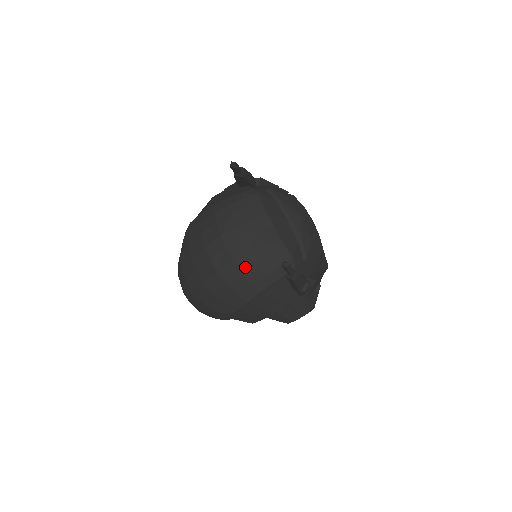
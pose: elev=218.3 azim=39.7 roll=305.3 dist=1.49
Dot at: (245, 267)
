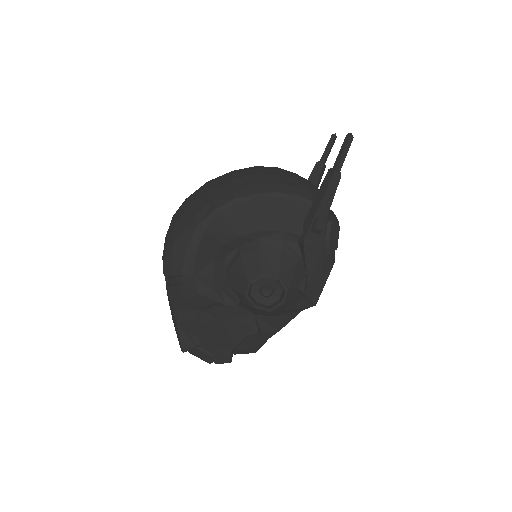
Dot at: (285, 175)
